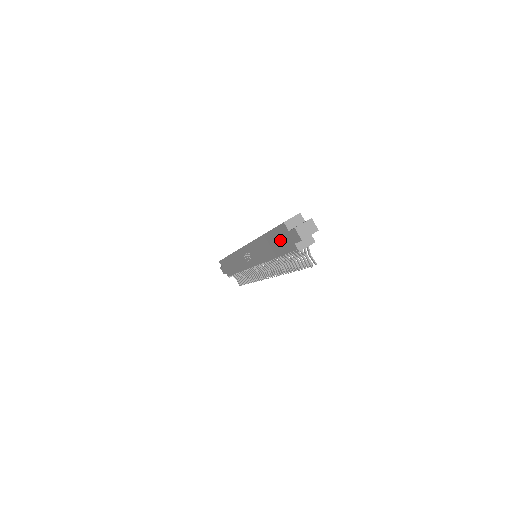
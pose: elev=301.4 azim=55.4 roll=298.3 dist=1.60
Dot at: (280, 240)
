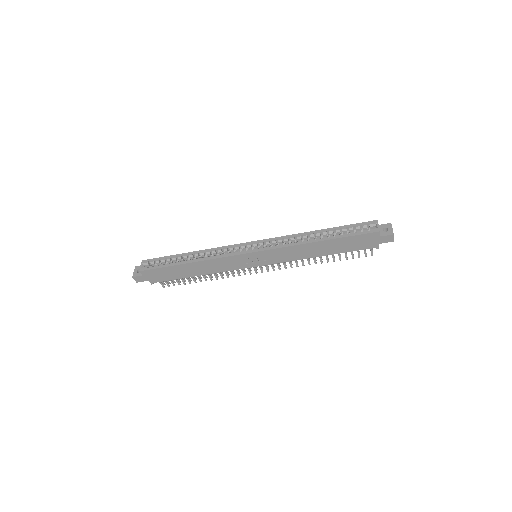
Dot at: (355, 243)
